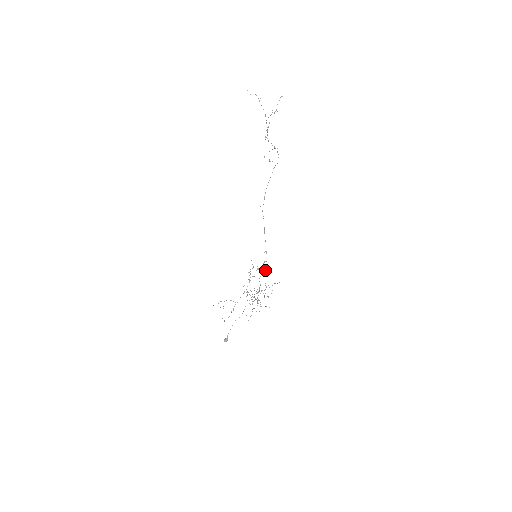
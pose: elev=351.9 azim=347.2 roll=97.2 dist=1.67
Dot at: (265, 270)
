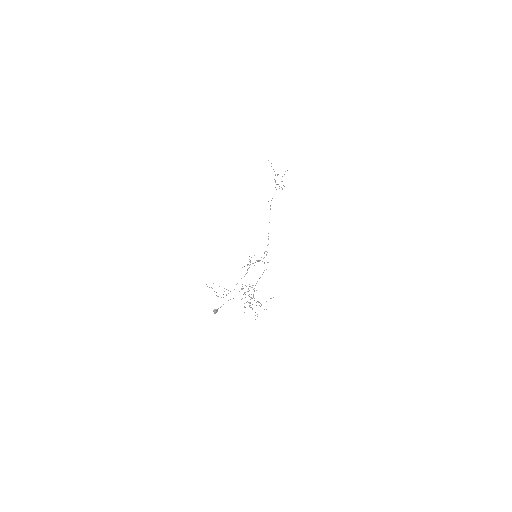
Dot at: (262, 274)
